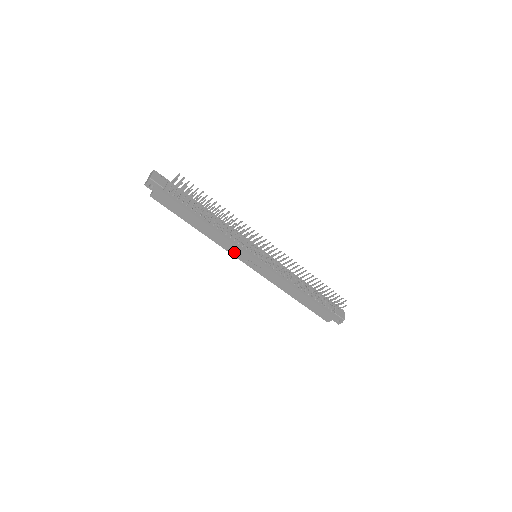
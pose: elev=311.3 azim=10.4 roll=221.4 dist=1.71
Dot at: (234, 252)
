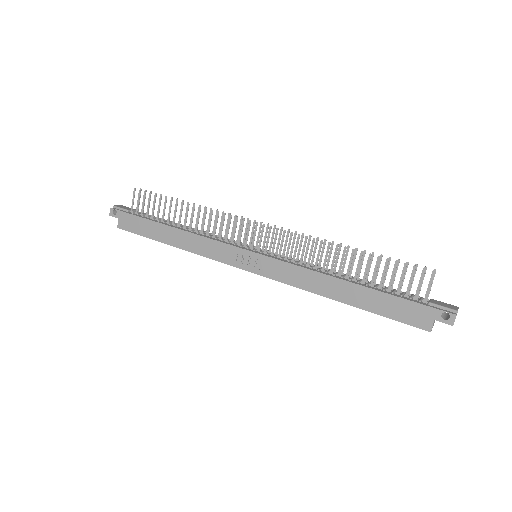
Dot at: (221, 256)
